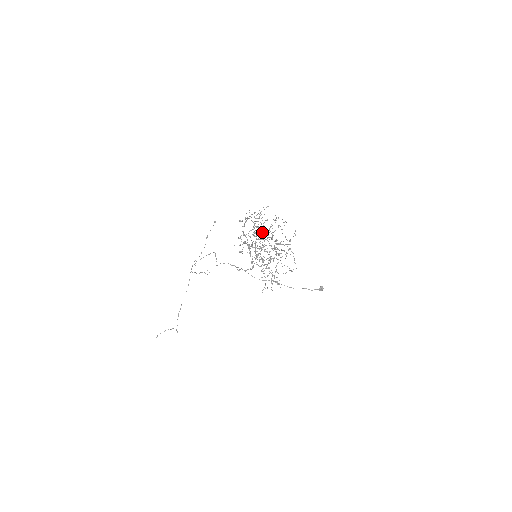
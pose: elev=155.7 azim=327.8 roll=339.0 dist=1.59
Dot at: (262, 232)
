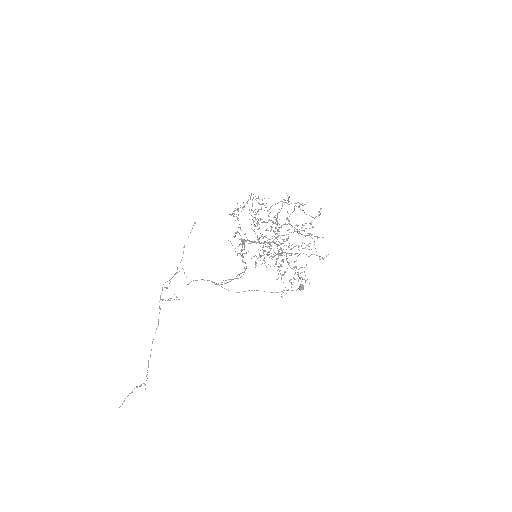
Dot at: (265, 222)
